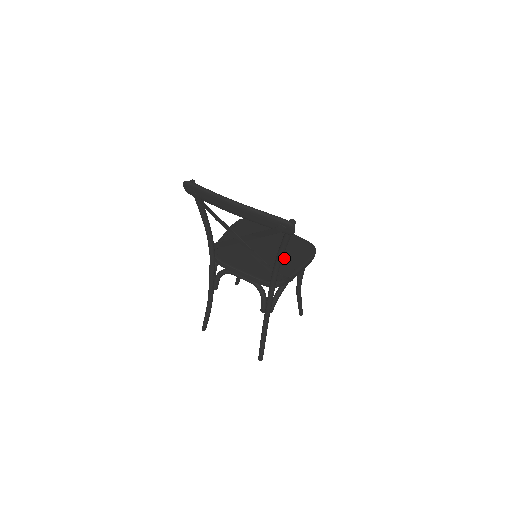
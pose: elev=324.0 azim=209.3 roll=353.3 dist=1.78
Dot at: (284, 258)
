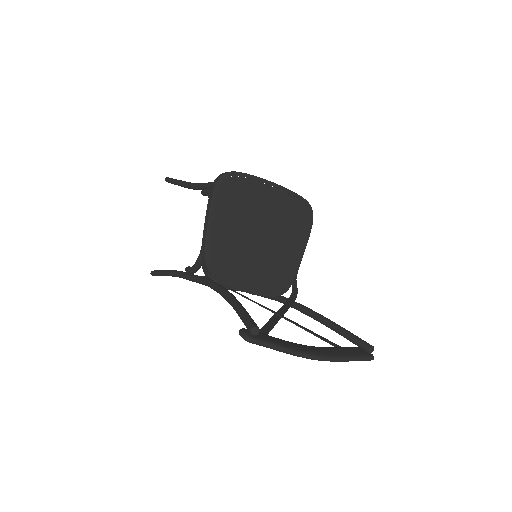
Dot at: (285, 246)
